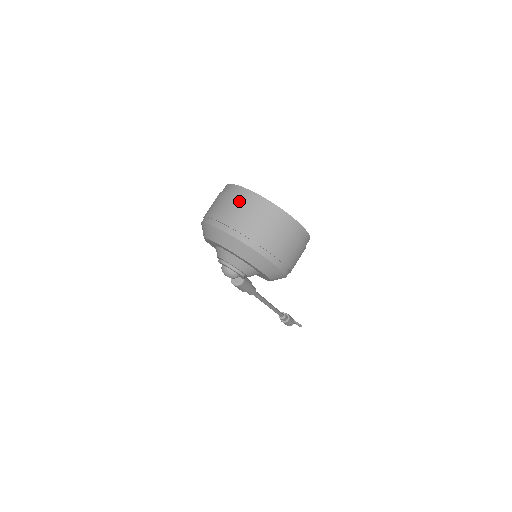
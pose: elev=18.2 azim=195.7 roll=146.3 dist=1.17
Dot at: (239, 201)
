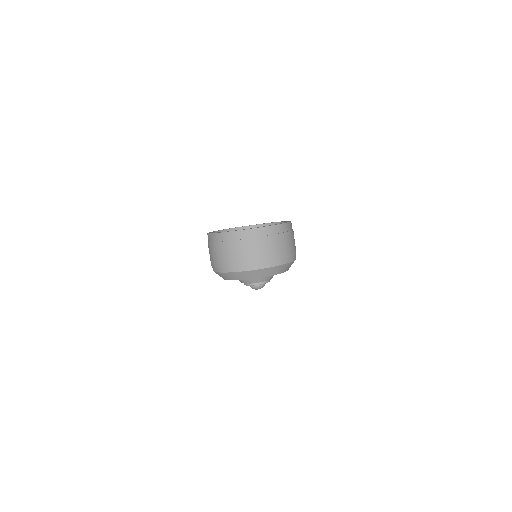
Dot at: (240, 243)
